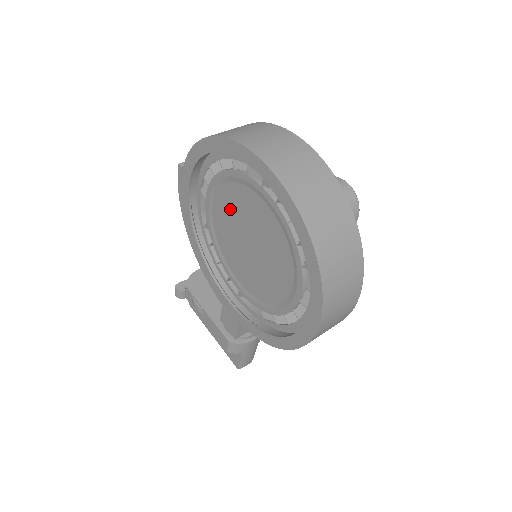
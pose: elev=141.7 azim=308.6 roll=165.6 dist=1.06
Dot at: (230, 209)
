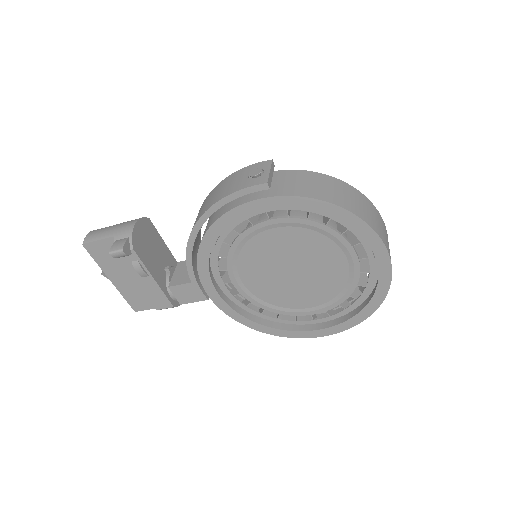
Dot at: (298, 245)
